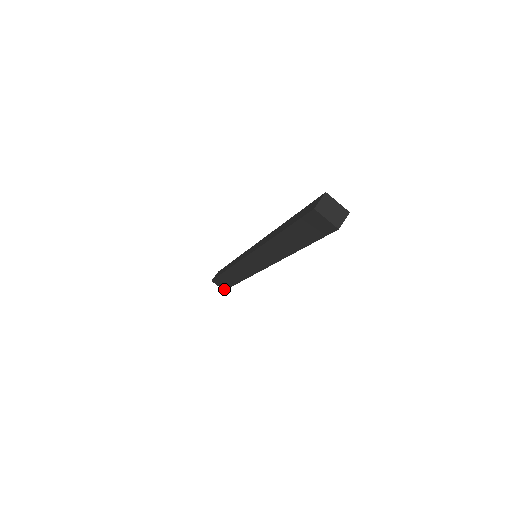
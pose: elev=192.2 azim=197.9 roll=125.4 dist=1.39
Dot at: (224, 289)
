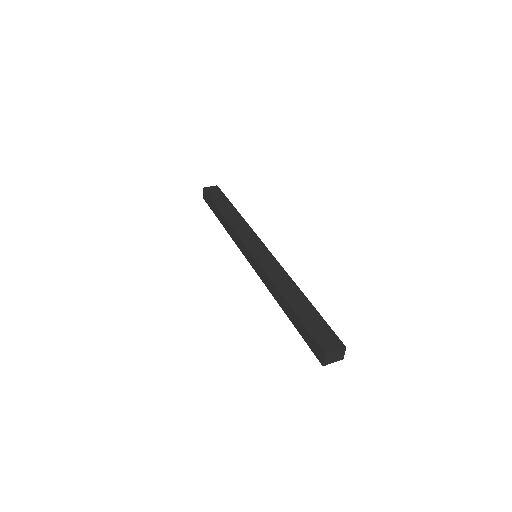
Dot at: occluded
